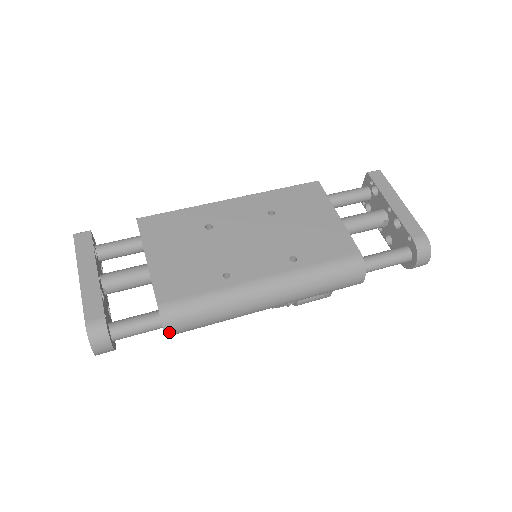
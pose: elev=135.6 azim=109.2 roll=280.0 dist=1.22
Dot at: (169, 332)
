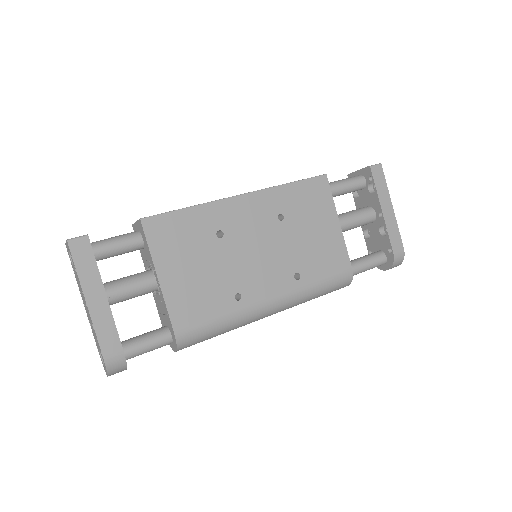
Dot at: occluded
